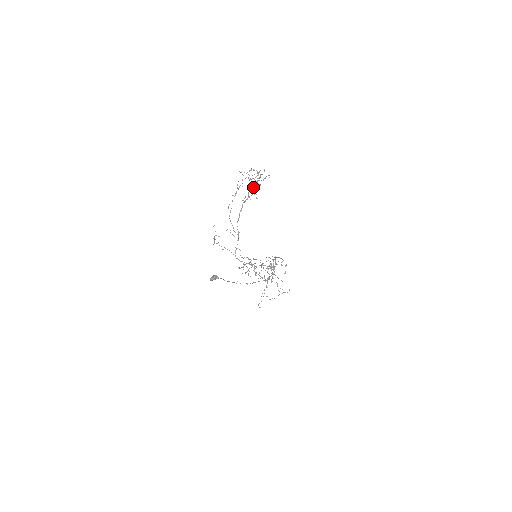
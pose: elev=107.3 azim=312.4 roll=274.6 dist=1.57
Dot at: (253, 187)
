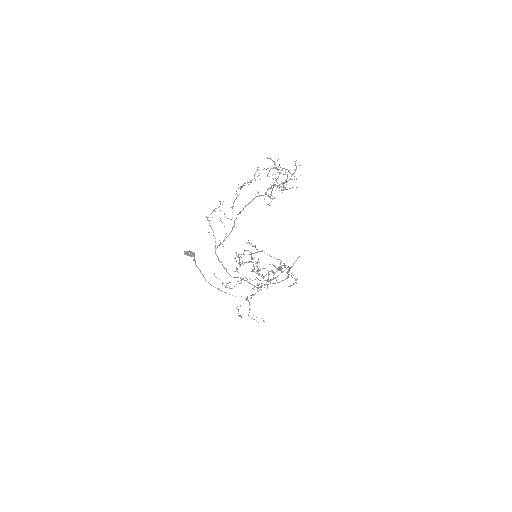
Dot at: occluded
